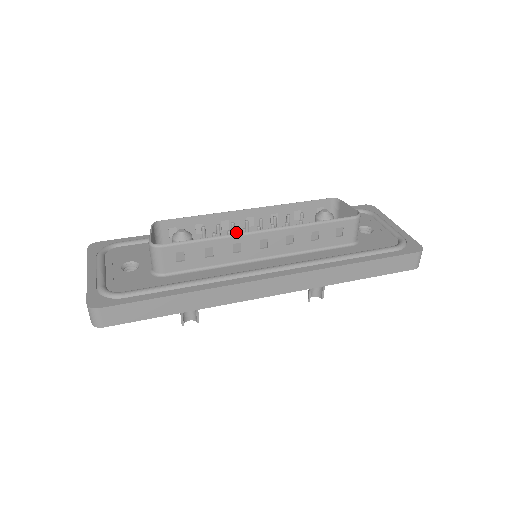
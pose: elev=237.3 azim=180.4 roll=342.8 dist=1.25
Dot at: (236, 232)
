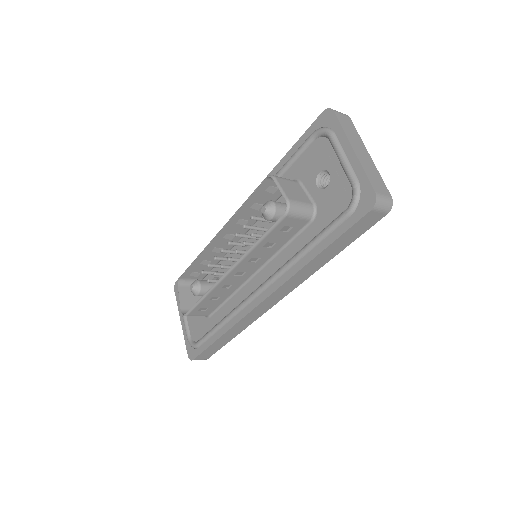
Dot at: (230, 245)
